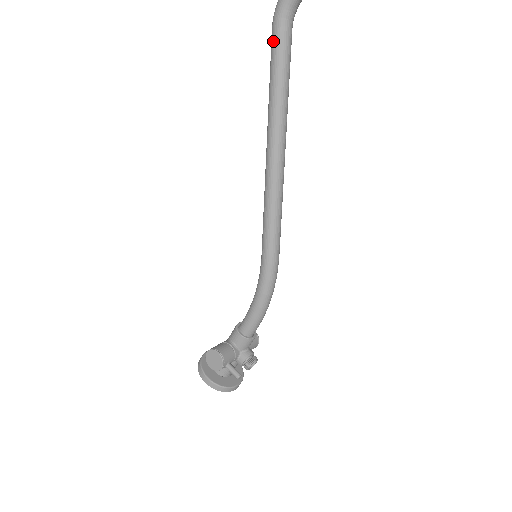
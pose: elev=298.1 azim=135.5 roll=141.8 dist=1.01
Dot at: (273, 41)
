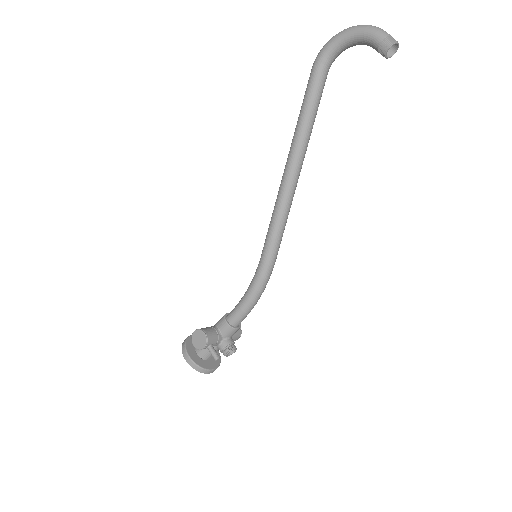
Dot at: (310, 80)
